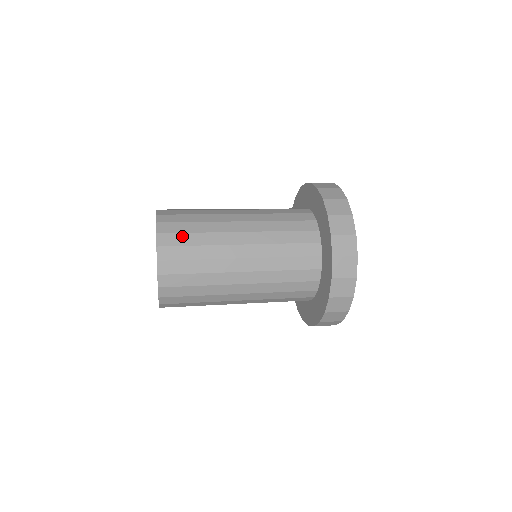
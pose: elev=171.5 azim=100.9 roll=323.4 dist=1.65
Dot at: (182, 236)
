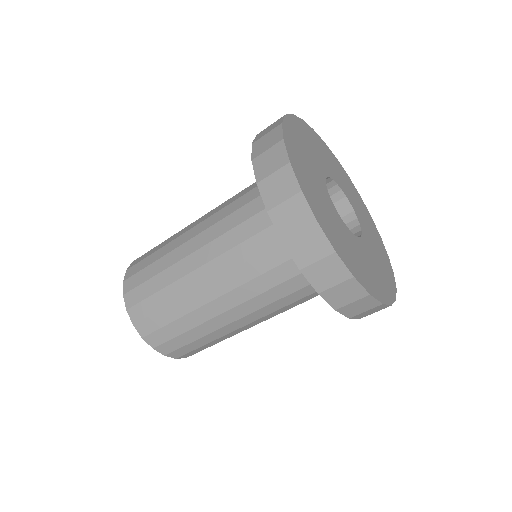
Dot at: (144, 261)
